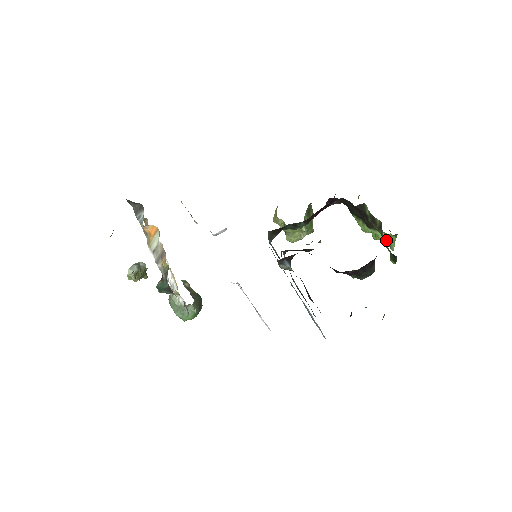
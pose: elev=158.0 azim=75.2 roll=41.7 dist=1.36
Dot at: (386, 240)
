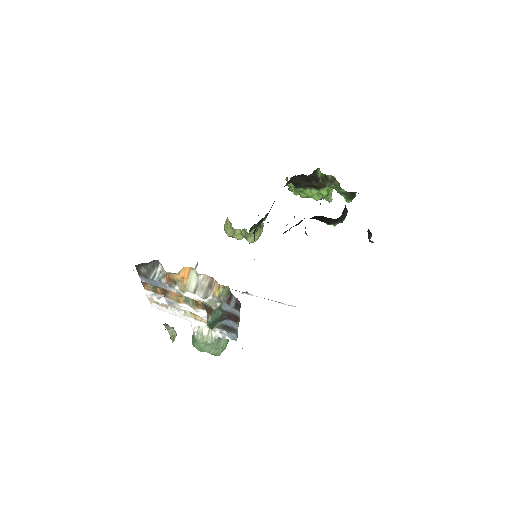
Dot at: (327, 195)
